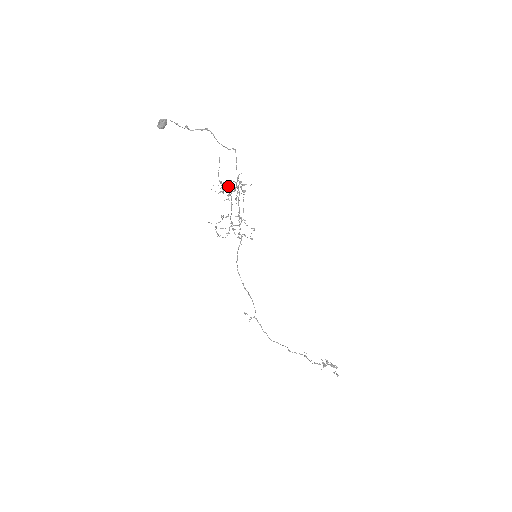
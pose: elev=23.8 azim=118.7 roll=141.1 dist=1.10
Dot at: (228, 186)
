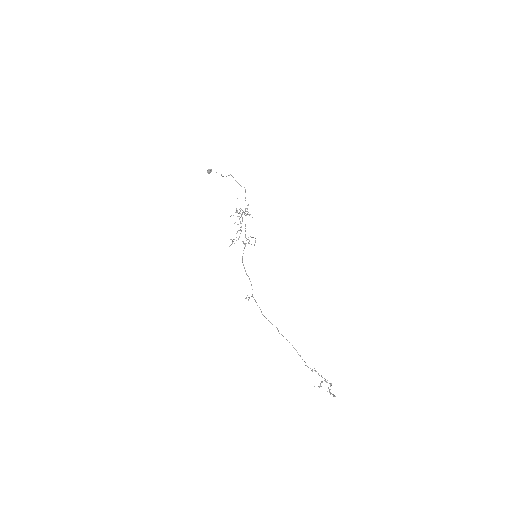
Dot at: (241, 214)
